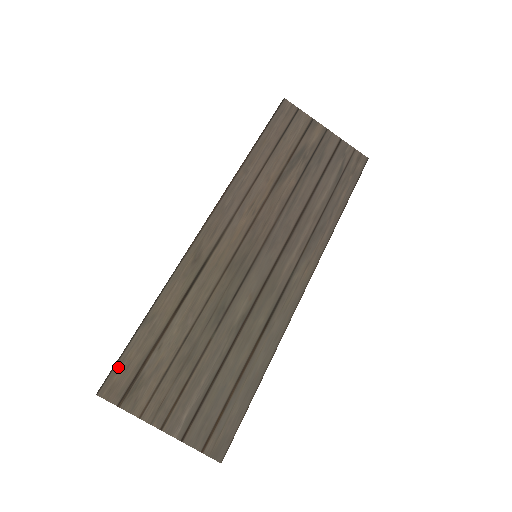
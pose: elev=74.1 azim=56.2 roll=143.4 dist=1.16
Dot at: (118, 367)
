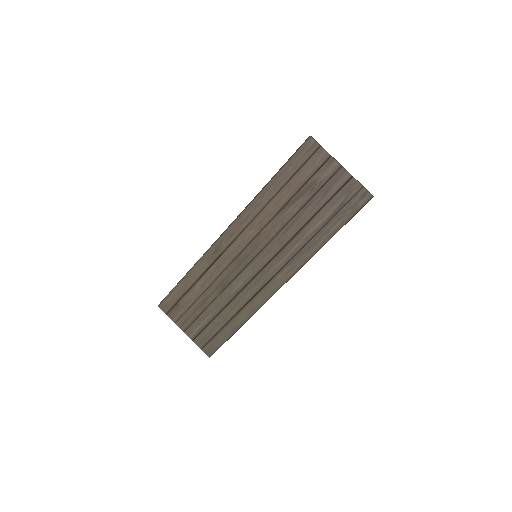
Dot at: (168, 297)
